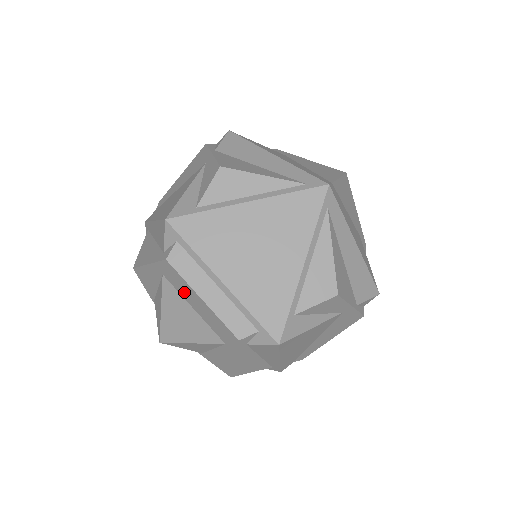
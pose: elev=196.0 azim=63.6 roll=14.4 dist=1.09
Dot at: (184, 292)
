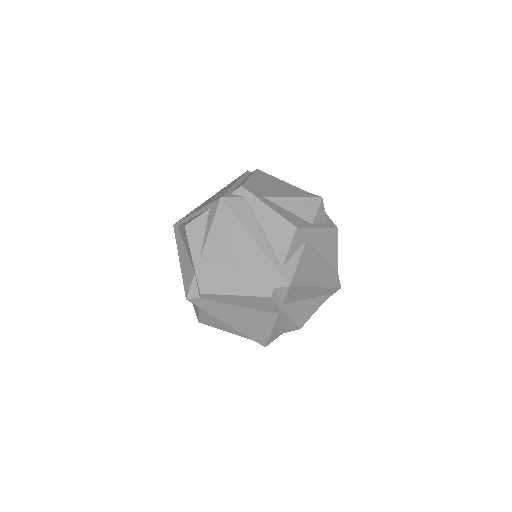
Dot at: occluded
